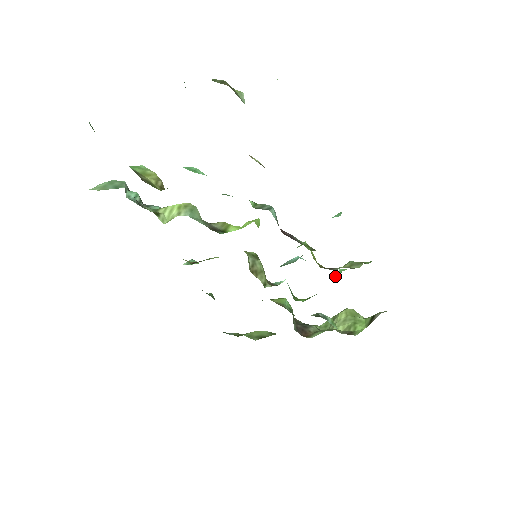
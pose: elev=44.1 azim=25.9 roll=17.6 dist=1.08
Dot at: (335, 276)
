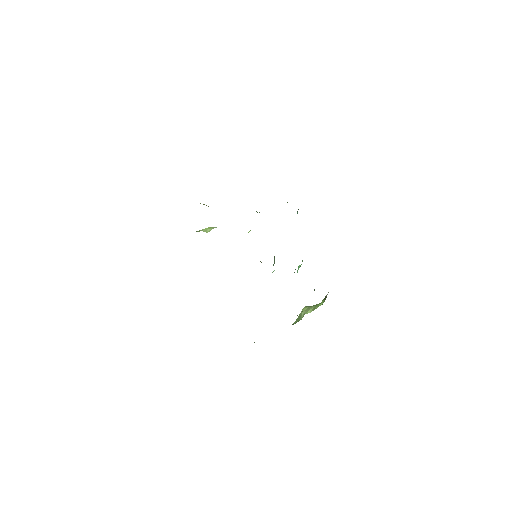
Dot at: occluded
